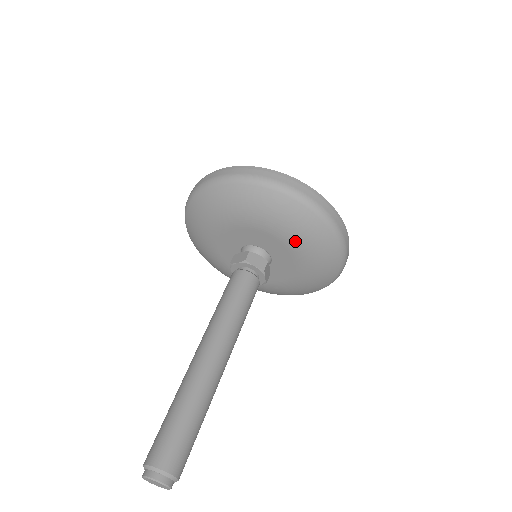
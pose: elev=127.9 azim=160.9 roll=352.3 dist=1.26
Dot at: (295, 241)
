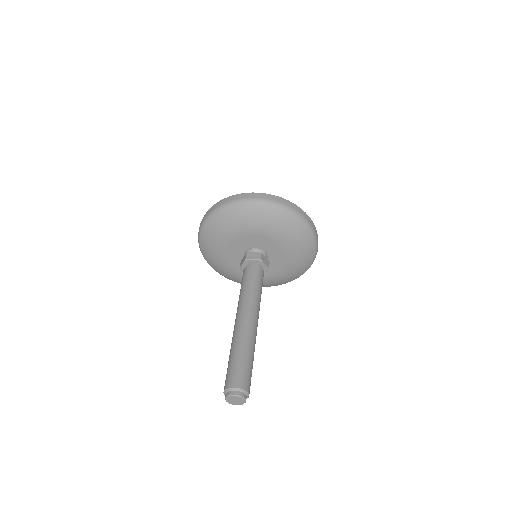
Dot at: (269, 230)
